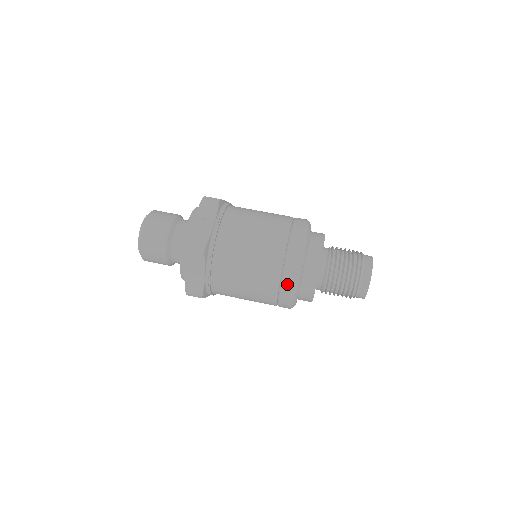
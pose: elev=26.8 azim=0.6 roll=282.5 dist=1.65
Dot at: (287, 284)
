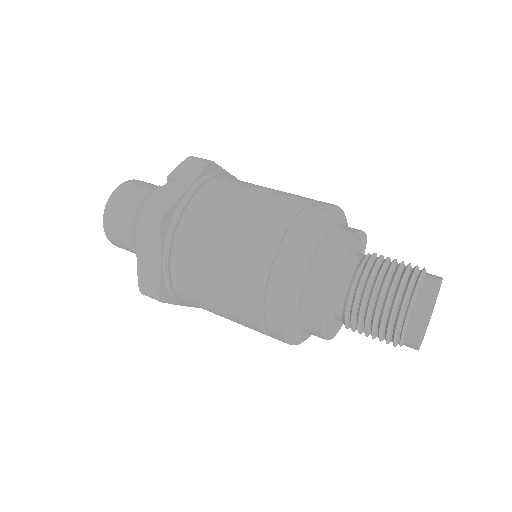
Dot at: (276, 292)
